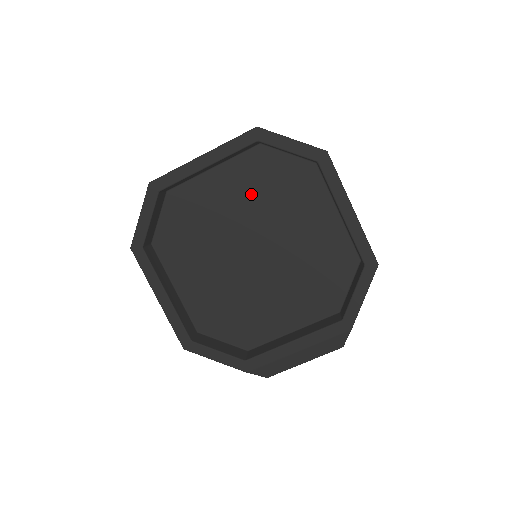
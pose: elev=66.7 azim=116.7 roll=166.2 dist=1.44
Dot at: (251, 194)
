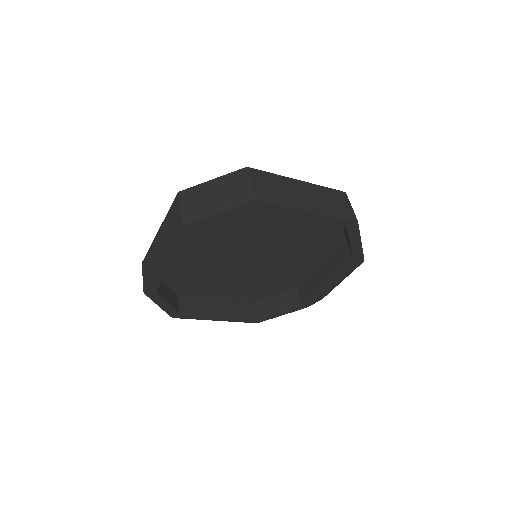
Dot at: (217, 236)
